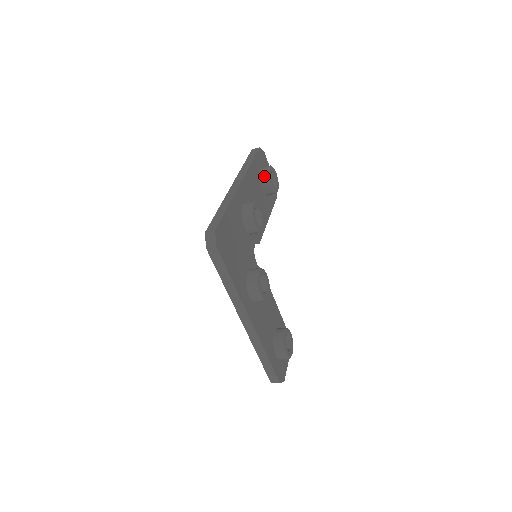
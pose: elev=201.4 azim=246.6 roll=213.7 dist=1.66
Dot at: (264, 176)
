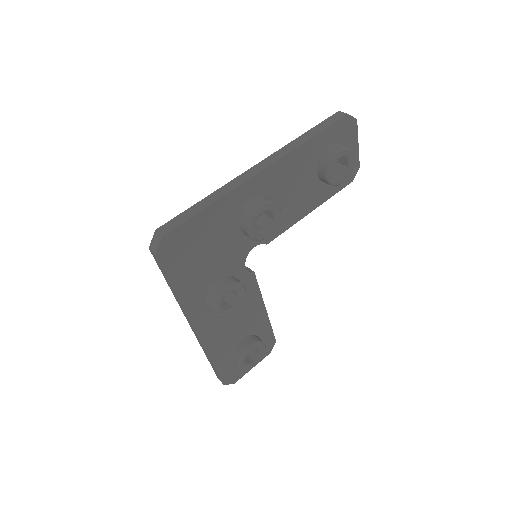
Dot at: (325, 160)
